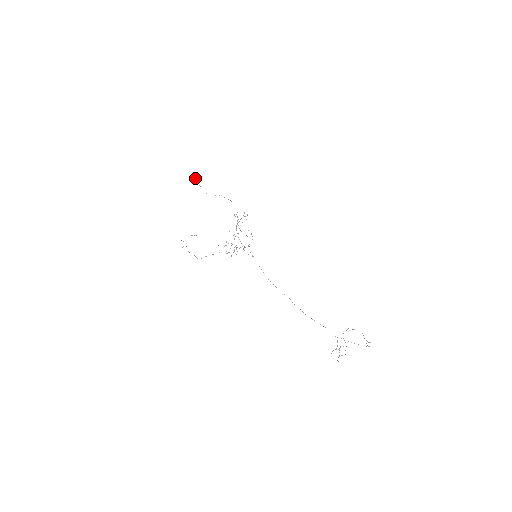
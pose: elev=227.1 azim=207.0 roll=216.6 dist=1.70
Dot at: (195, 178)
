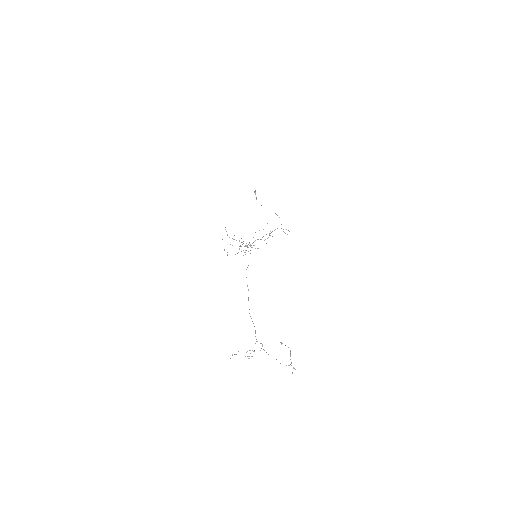
Dot at: occluded
